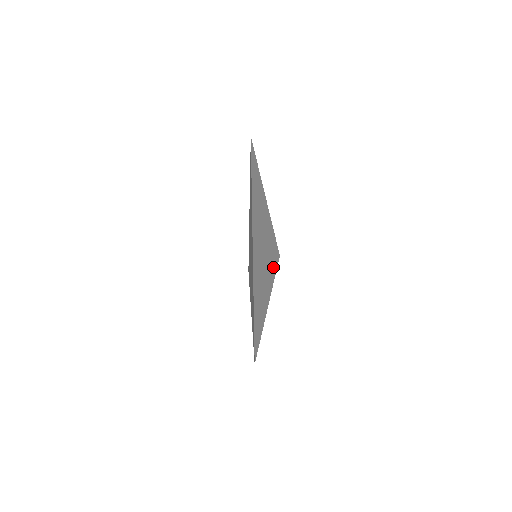
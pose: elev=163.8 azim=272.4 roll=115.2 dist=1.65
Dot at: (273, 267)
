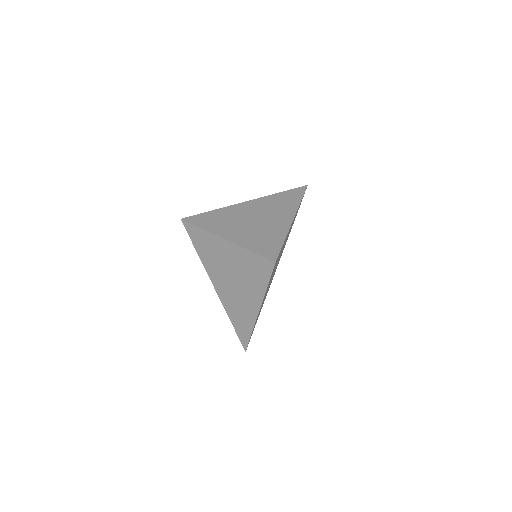
Dot at: (263, 280)
